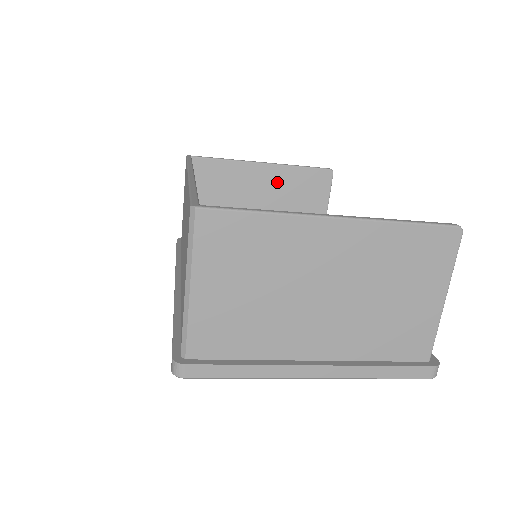
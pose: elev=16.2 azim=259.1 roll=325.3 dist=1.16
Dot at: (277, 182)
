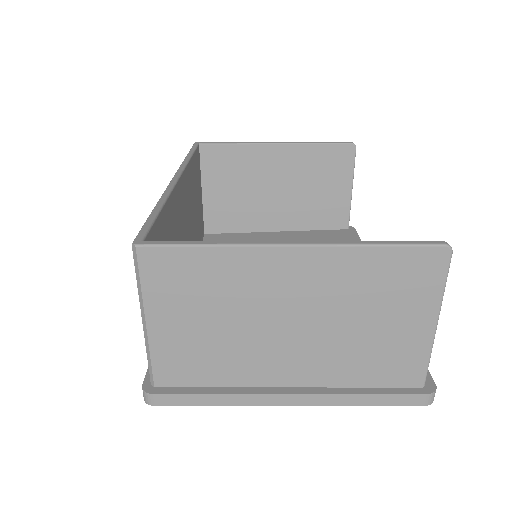
Dot at: (293, 162)
